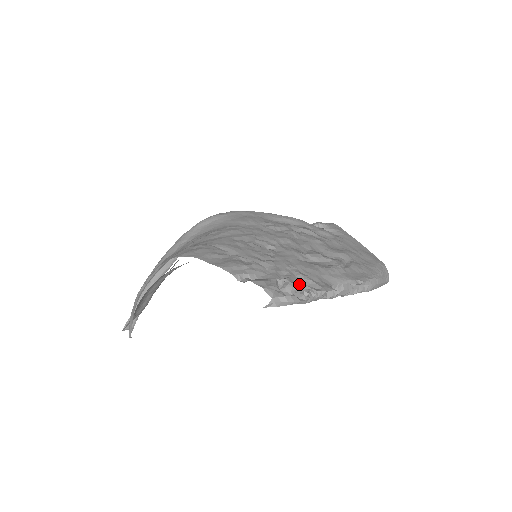
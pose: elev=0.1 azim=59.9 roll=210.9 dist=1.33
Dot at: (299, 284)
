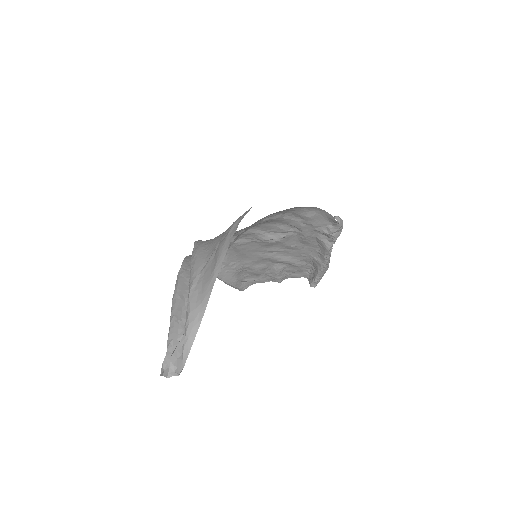
Dot at: occluded
